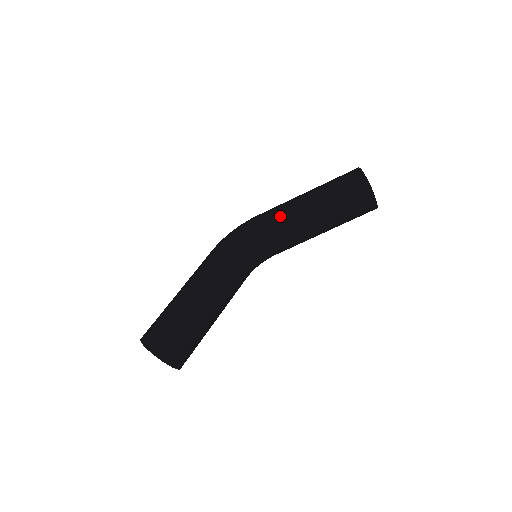
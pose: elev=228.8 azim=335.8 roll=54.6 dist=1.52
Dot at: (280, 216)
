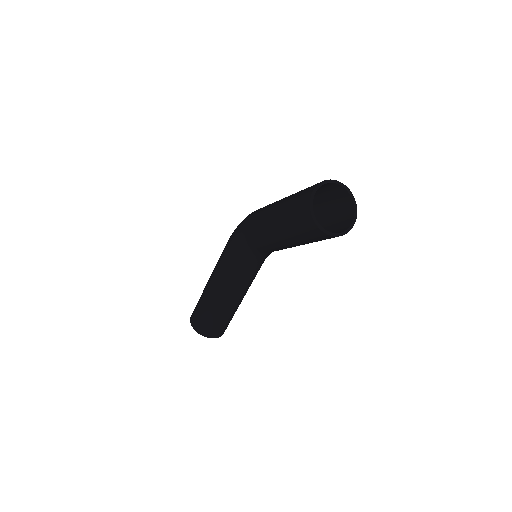
Dot at: (257, 231)
